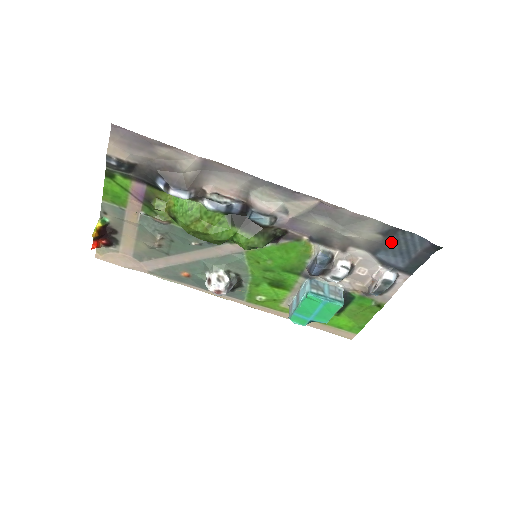
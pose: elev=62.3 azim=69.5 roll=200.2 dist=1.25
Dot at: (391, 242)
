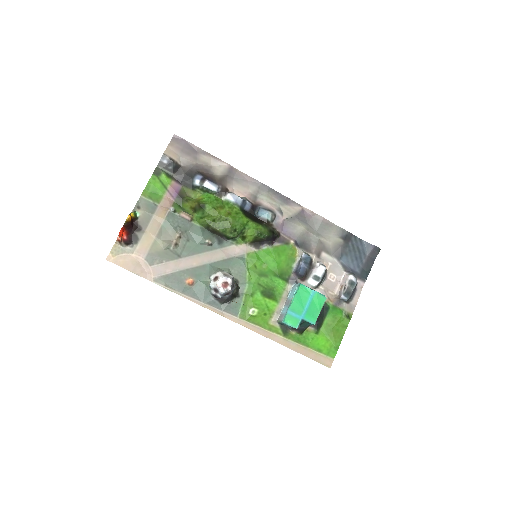
Dot at: (349, 247)
